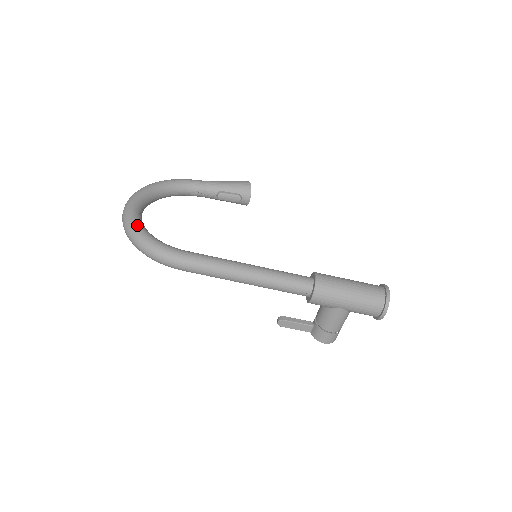
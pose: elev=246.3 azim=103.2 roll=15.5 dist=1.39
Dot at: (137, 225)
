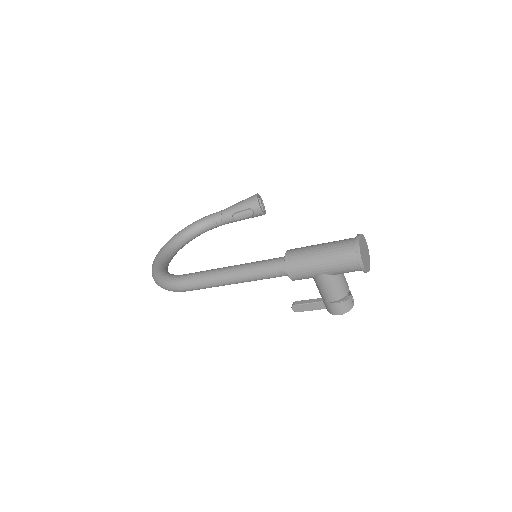
Dot at: (156, 268)
